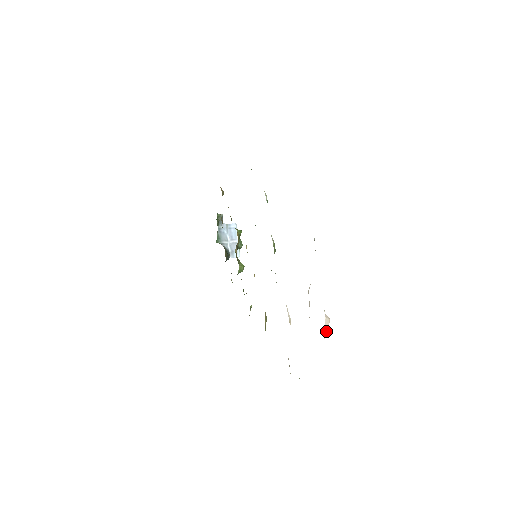
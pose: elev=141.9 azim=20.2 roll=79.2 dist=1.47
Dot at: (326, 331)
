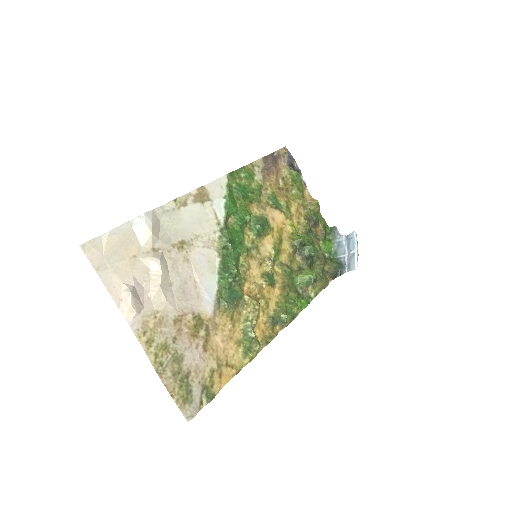
Dot at: (128, 306)
